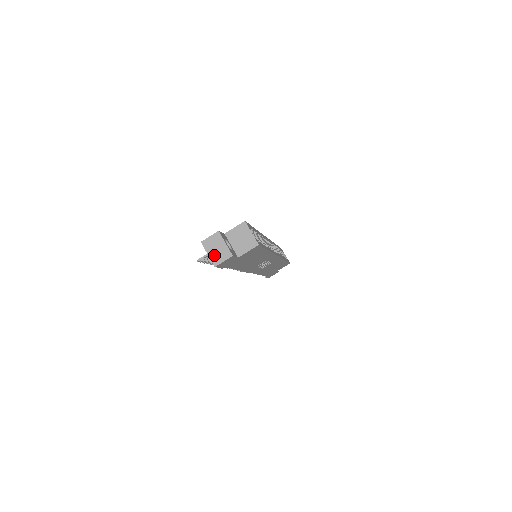
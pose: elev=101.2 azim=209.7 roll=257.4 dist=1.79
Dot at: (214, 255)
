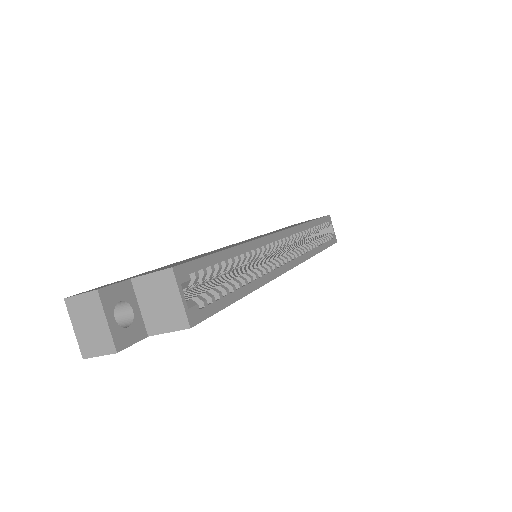
Dot at: (84, 336)
